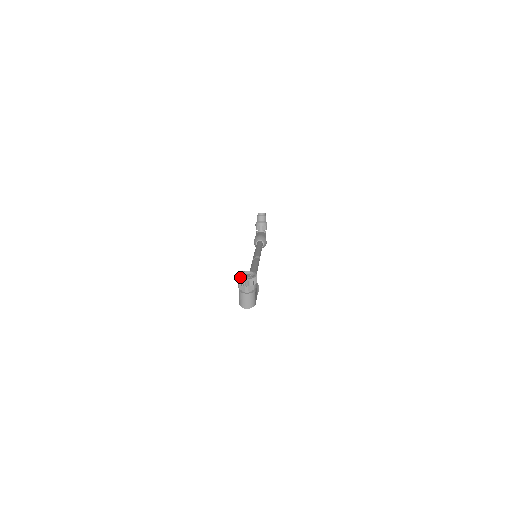
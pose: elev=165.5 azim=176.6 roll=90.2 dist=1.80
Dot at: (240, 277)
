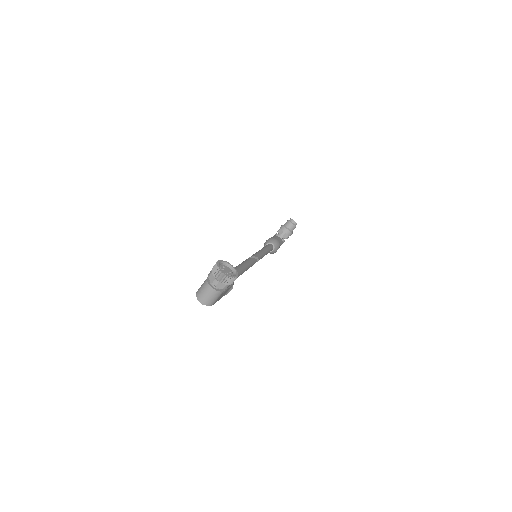
Dot at: occluded
